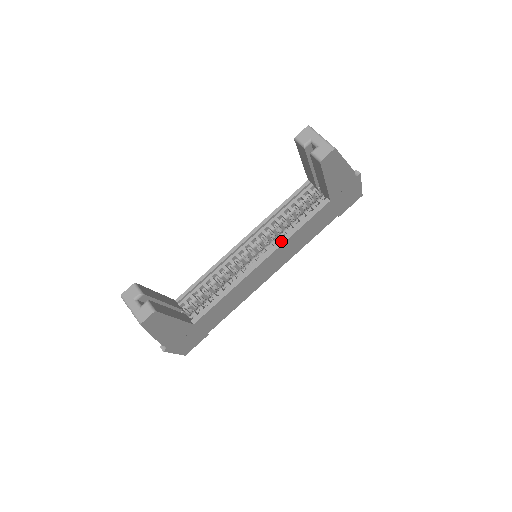
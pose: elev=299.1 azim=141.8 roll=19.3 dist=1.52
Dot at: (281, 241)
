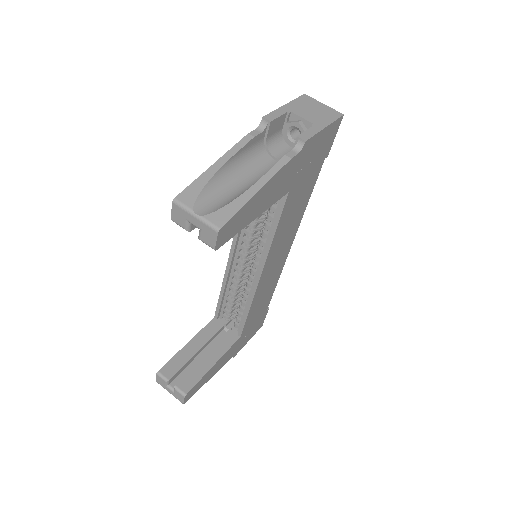
Dot at: (264, 252)
